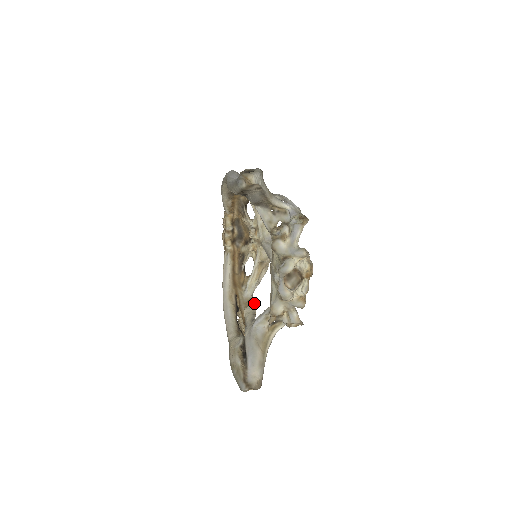
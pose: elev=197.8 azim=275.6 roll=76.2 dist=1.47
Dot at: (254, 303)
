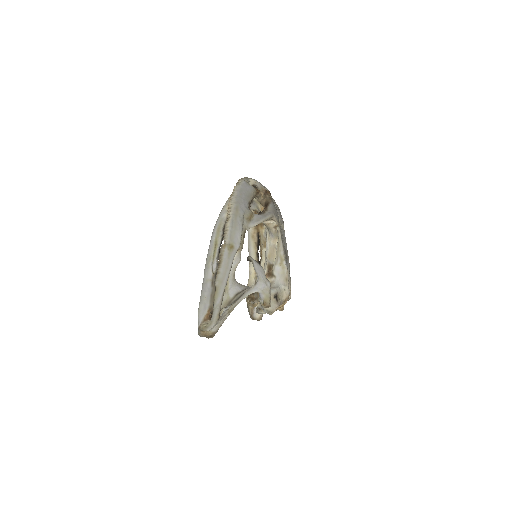
Dot at: occluded
